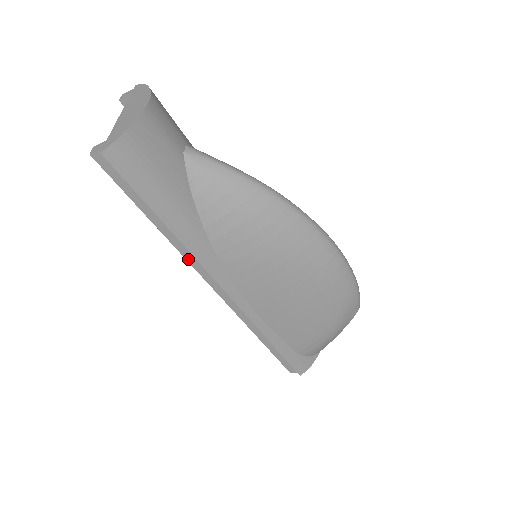
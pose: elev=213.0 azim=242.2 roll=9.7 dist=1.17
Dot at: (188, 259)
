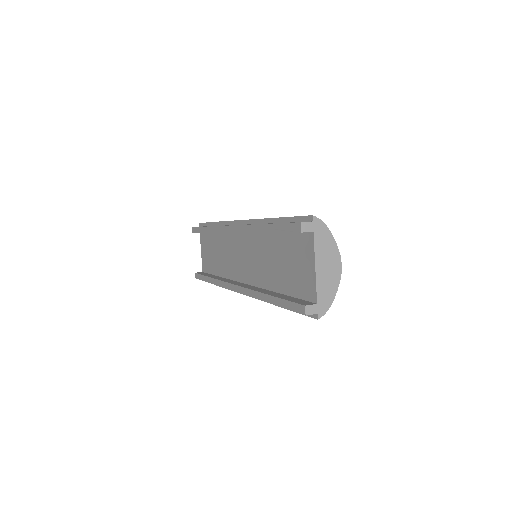
Dot at: (253, 297)
